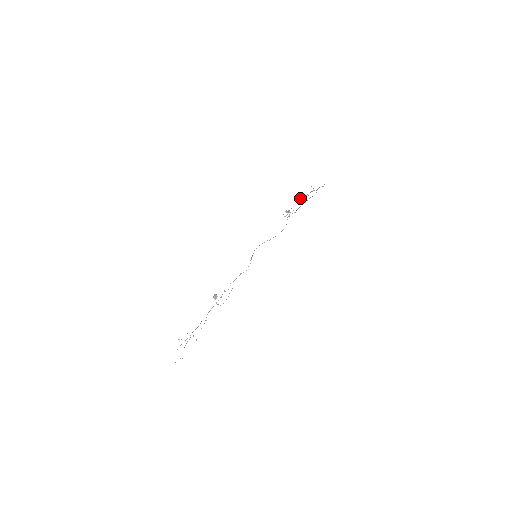
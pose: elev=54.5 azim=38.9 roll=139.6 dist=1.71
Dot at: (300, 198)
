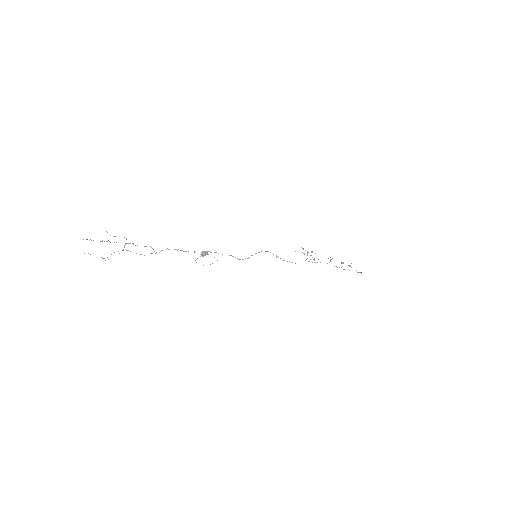
Dot at: occluded
